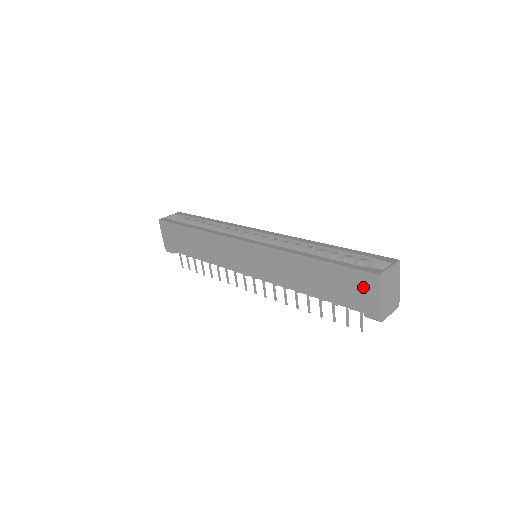
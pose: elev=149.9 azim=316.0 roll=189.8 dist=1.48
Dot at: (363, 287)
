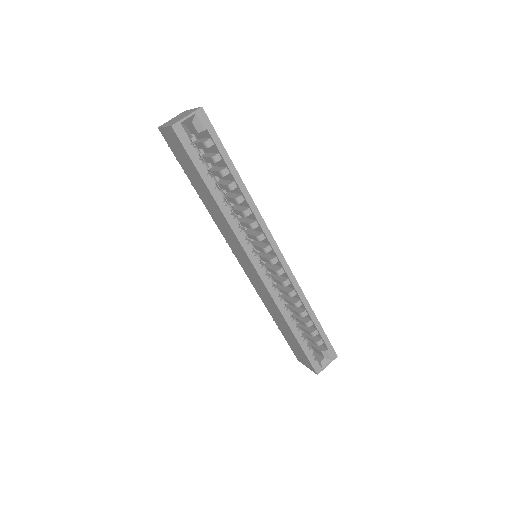
Dot at: (305, 361)
